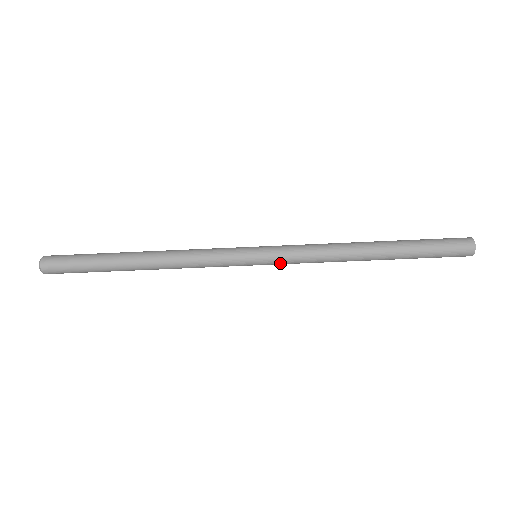
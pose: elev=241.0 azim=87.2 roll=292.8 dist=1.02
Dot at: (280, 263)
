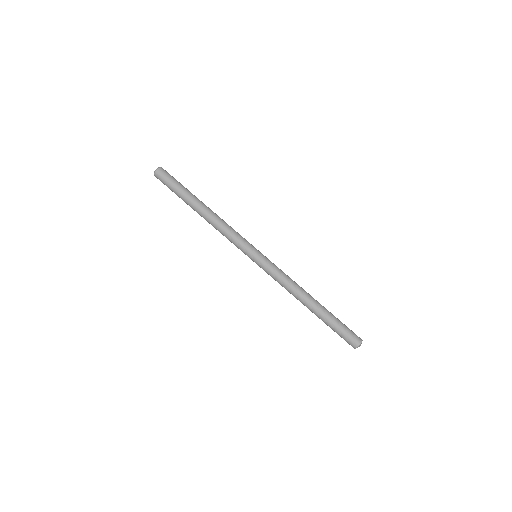
Dot at: (264, 268)
